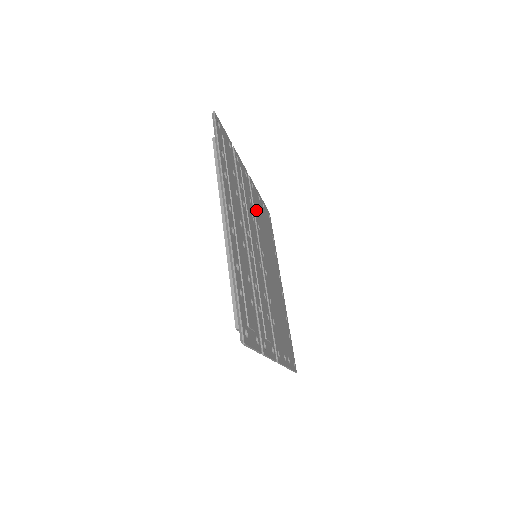
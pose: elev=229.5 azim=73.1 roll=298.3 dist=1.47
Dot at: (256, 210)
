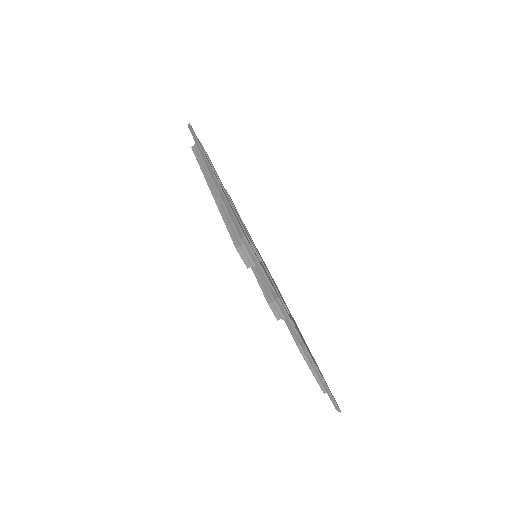
Dot at: occluded
